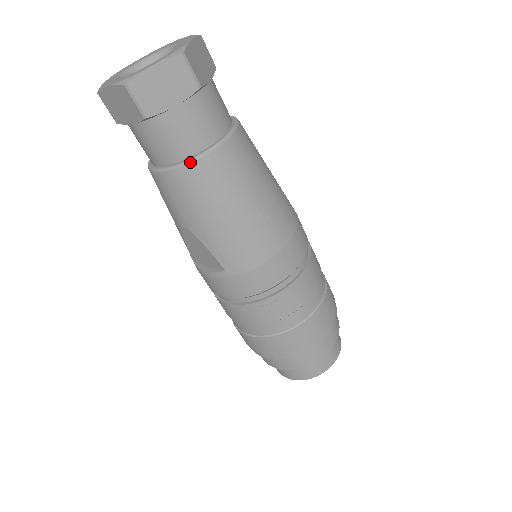
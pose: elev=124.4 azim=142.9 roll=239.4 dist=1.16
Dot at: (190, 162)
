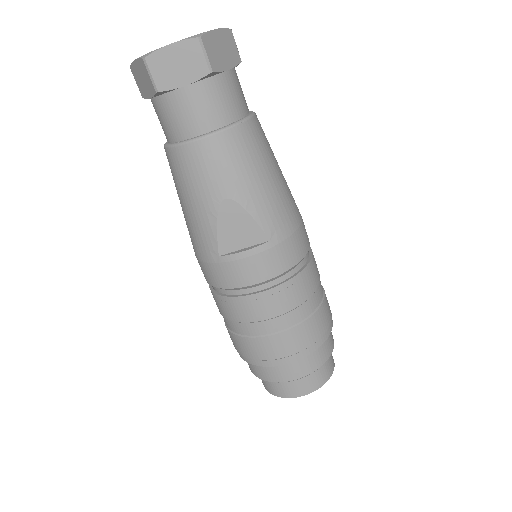
Dot at: (241, 122)
